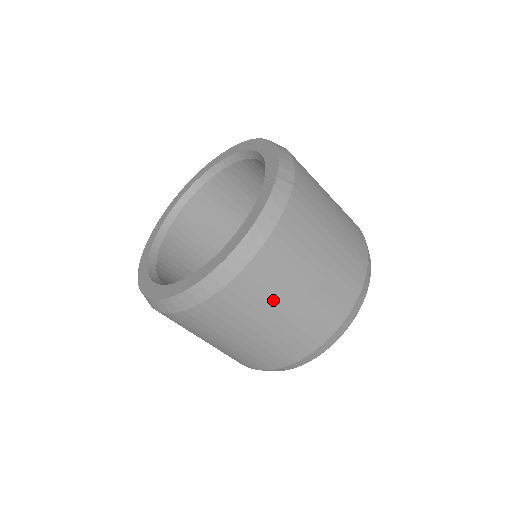
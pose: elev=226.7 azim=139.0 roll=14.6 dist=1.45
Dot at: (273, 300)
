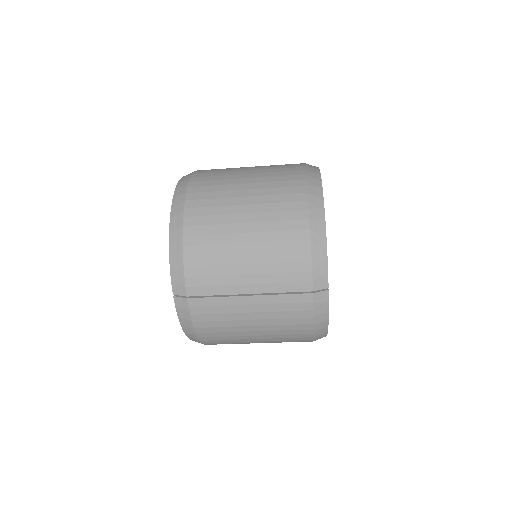
Dot at: (243, 343)
